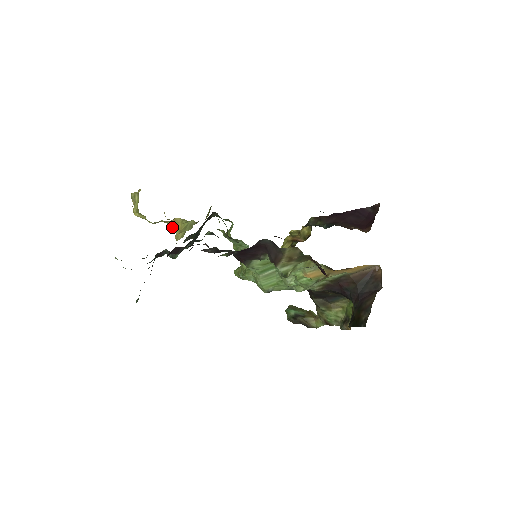
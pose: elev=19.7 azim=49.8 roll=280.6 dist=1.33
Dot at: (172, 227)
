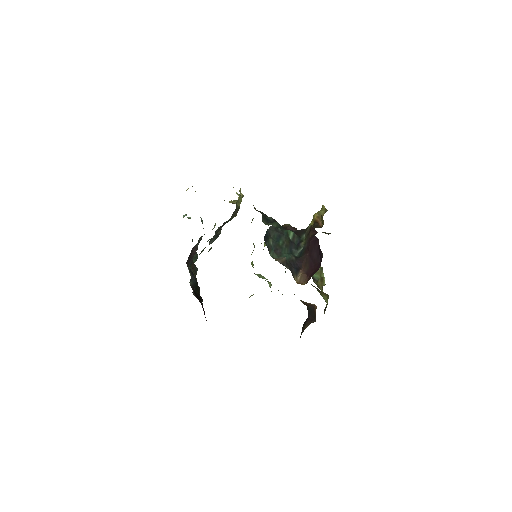
Dot at: occluded
